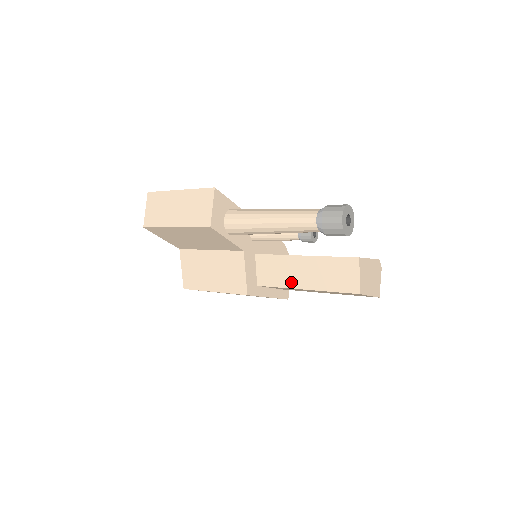
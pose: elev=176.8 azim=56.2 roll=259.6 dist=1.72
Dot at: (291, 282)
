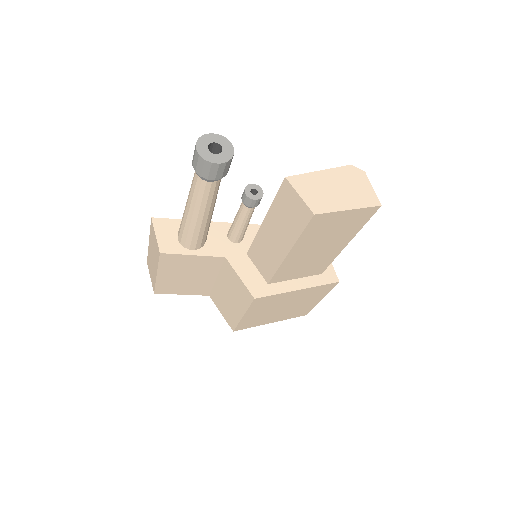
Dot at: (277, 257)
